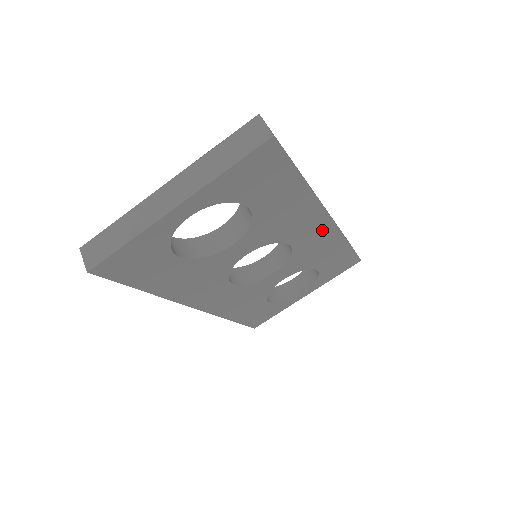
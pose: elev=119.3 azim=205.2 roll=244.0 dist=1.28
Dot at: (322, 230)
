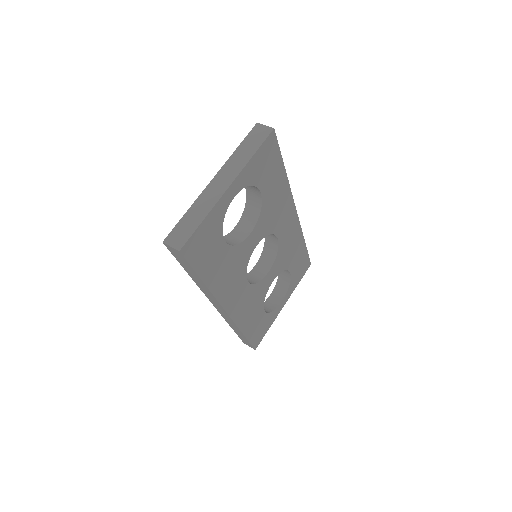
Dot at: (292, 224)
